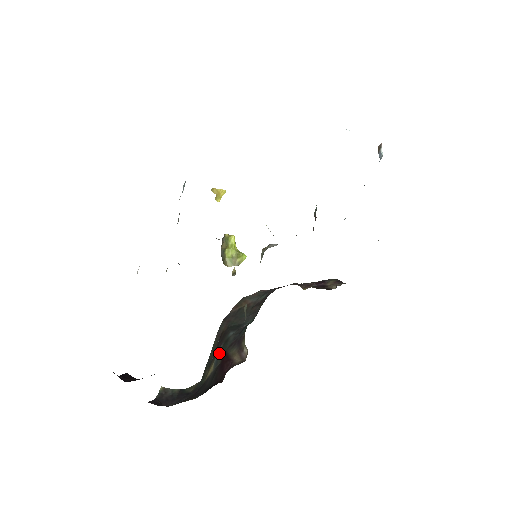
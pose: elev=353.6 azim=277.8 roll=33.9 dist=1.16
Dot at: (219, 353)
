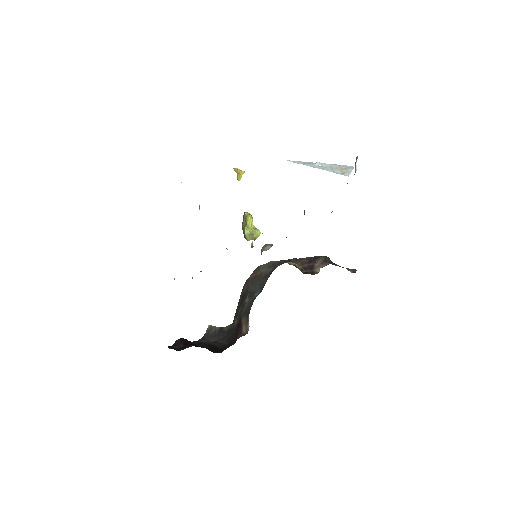
Dot at: (239, 314)
